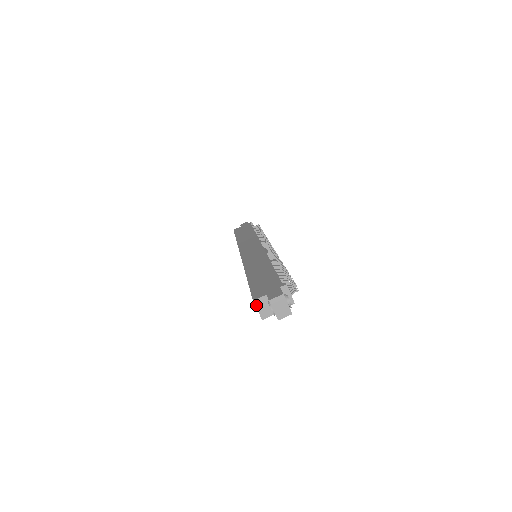
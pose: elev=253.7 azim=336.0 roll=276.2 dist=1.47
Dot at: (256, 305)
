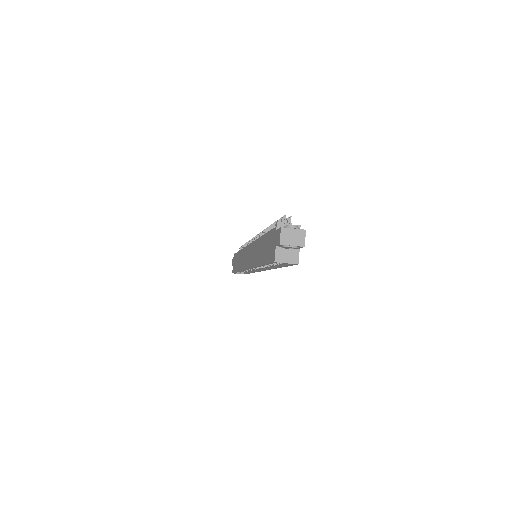
Dot at: (280, 262)
